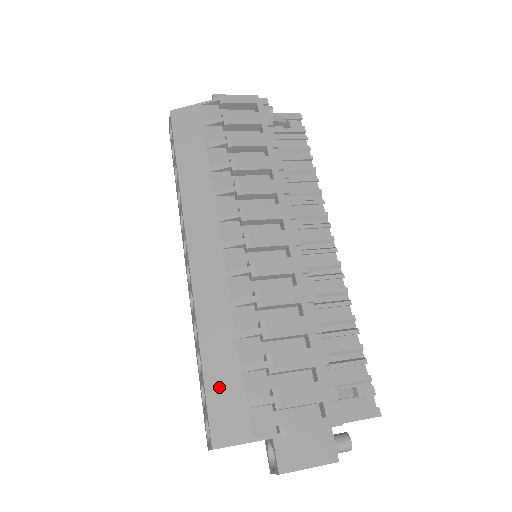
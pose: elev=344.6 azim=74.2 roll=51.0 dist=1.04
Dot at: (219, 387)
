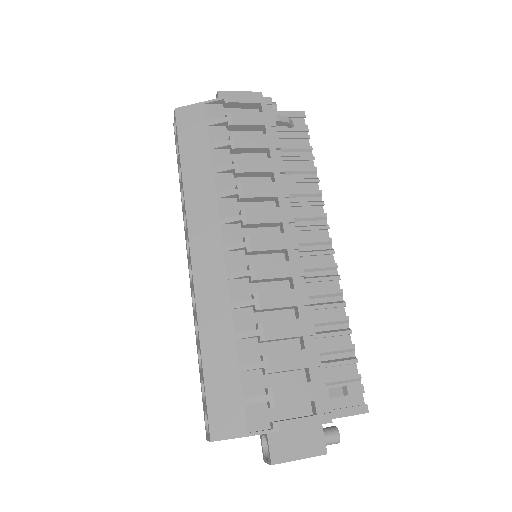
Dot at: (218, 384)
